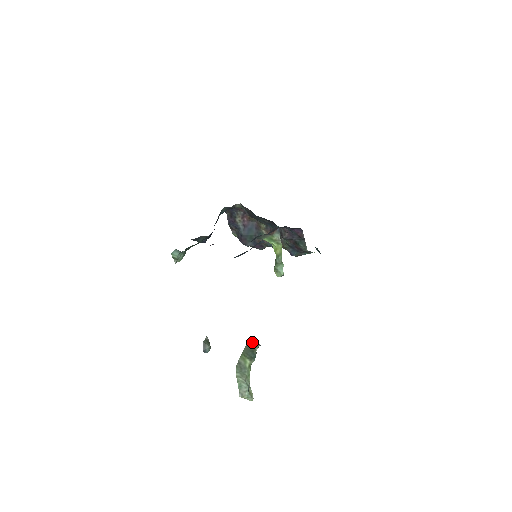
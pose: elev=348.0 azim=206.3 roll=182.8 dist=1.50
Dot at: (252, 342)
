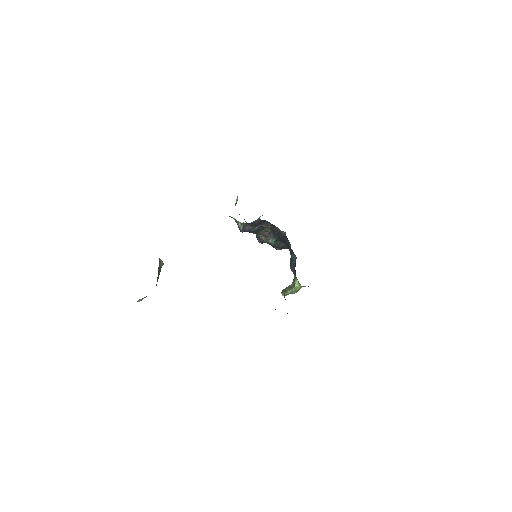
Dot at: (160, 262)
